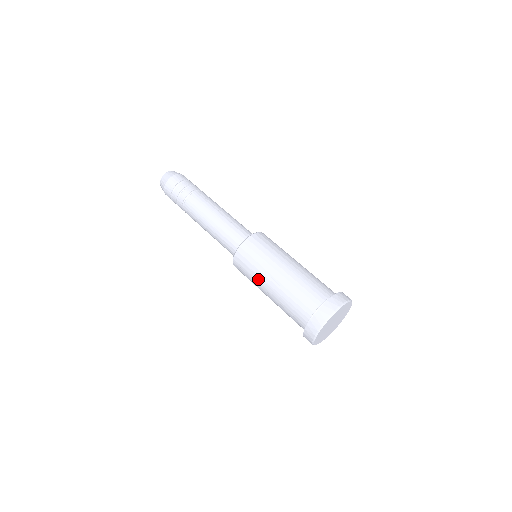
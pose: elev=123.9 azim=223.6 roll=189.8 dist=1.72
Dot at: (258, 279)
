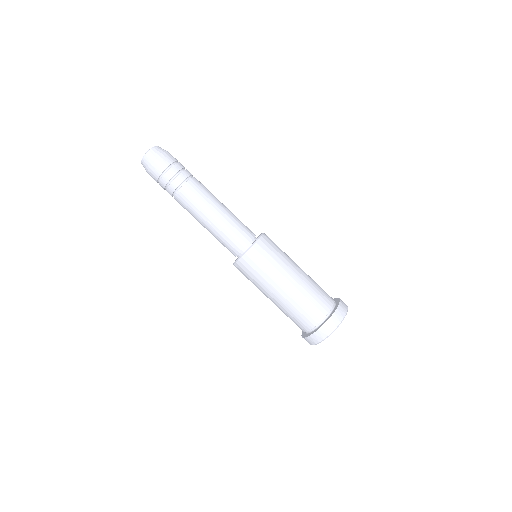
Dot at: occluded
